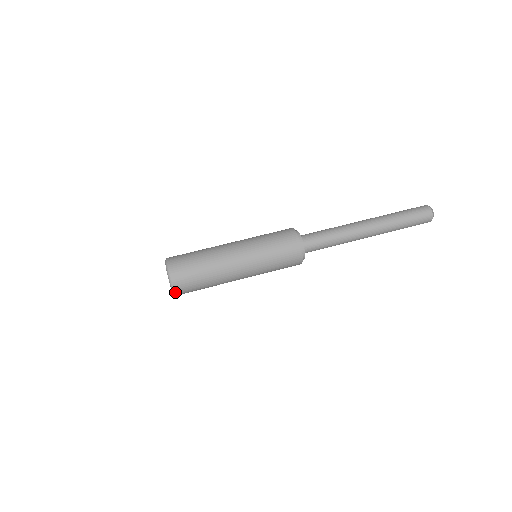
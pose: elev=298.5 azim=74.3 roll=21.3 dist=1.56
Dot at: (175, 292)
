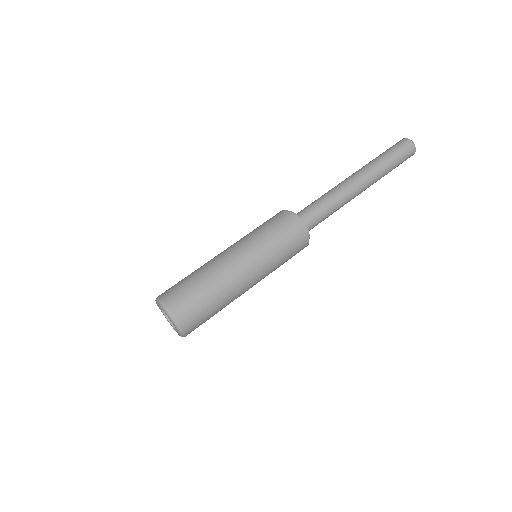
Dot at: (176, 320)
